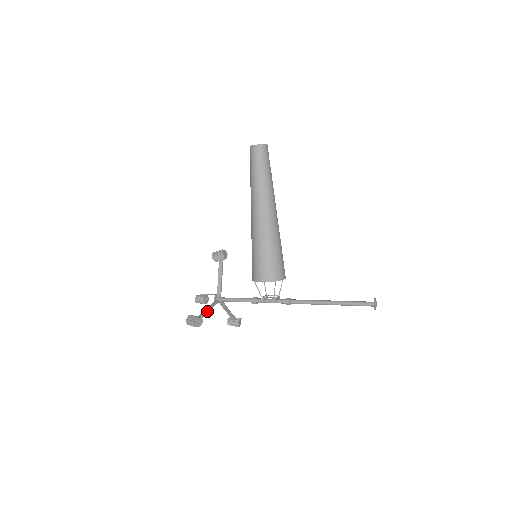
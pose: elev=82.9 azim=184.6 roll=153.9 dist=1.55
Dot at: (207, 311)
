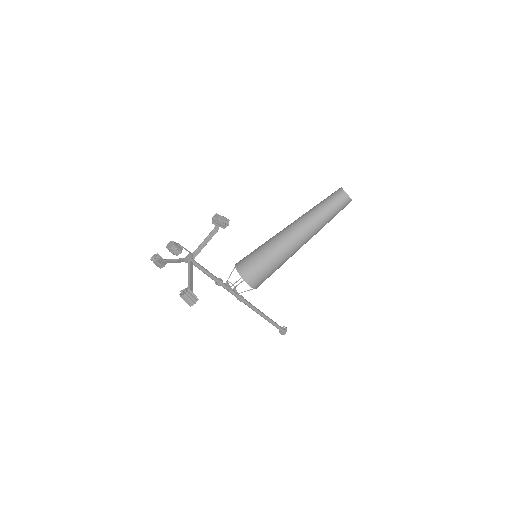
Dot at: occluded
